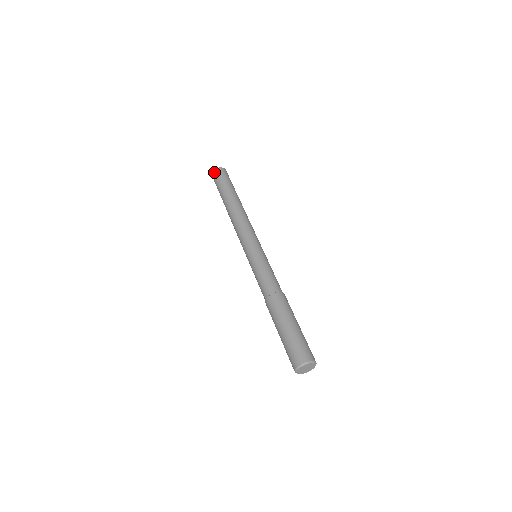
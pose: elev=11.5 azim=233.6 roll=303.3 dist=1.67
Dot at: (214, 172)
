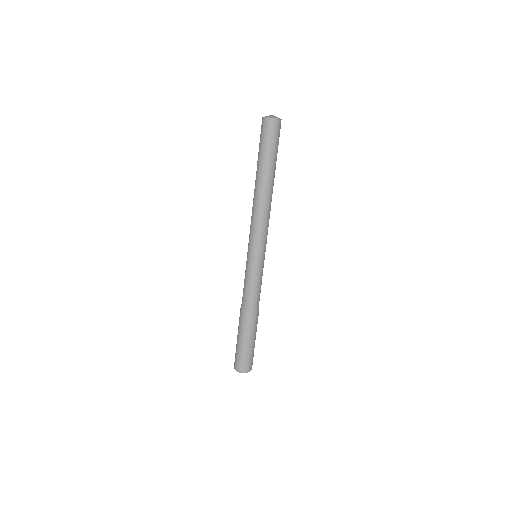
Dot at: (264, 121)
